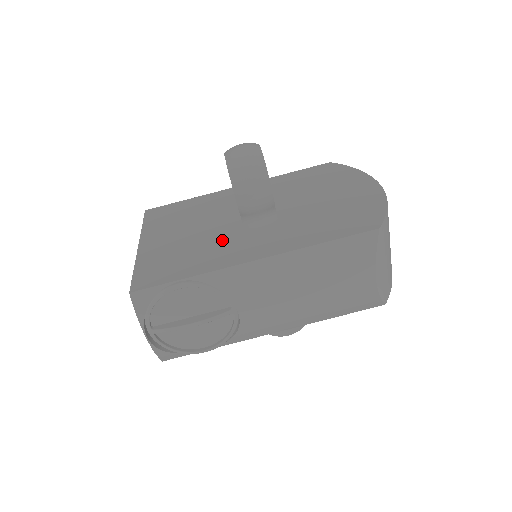
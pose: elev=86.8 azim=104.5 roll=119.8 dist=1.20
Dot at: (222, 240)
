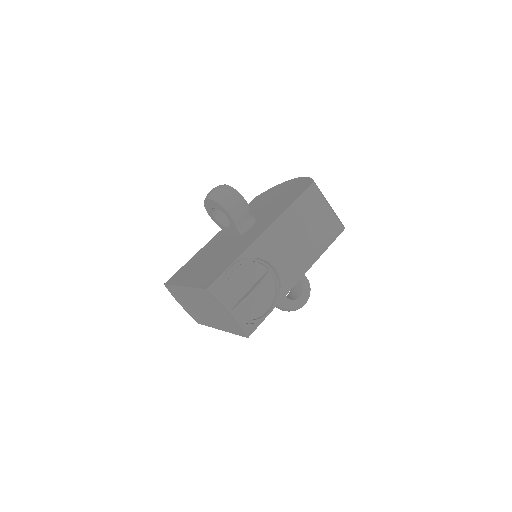
Dot at: (235, 245)
